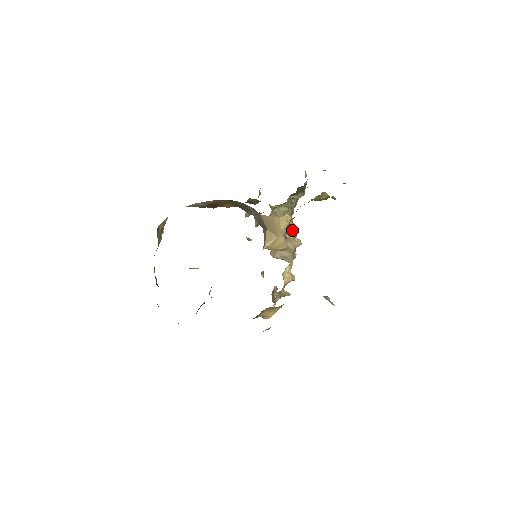
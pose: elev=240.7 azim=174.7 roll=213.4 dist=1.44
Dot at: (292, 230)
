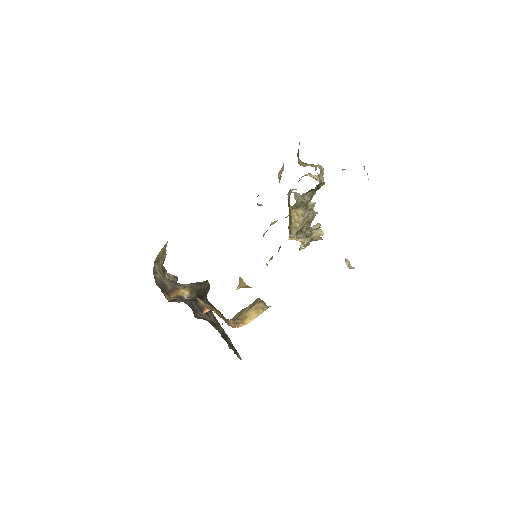
Dot at: (303, 223)
